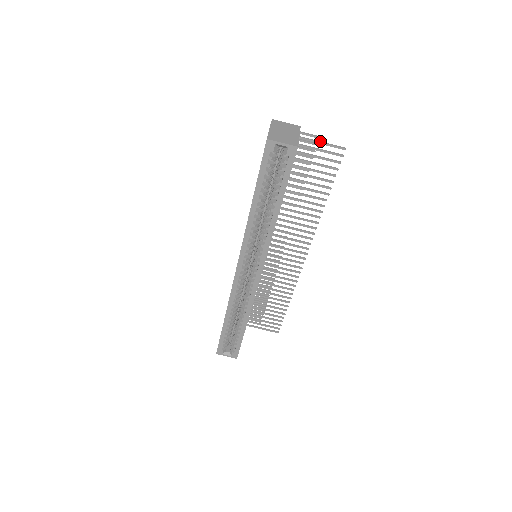
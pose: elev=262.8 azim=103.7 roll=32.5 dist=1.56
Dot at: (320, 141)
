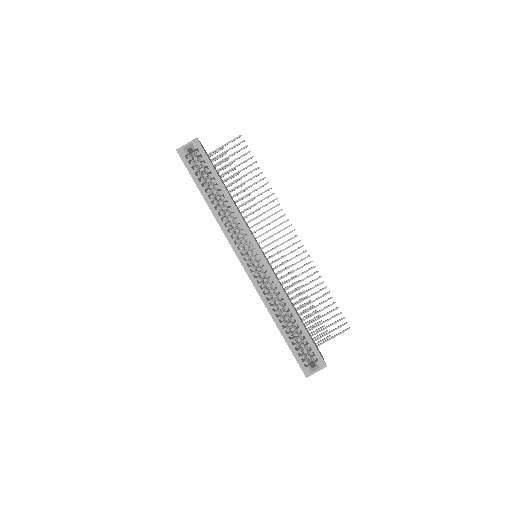
Dot at: (223, 145)
